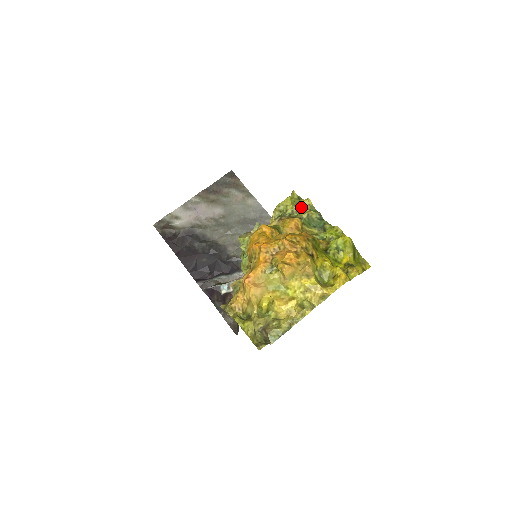
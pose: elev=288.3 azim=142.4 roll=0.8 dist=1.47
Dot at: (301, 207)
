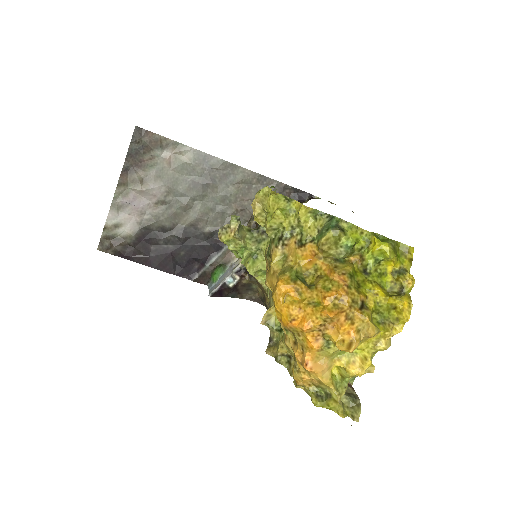
Dot at: (302, 220)
